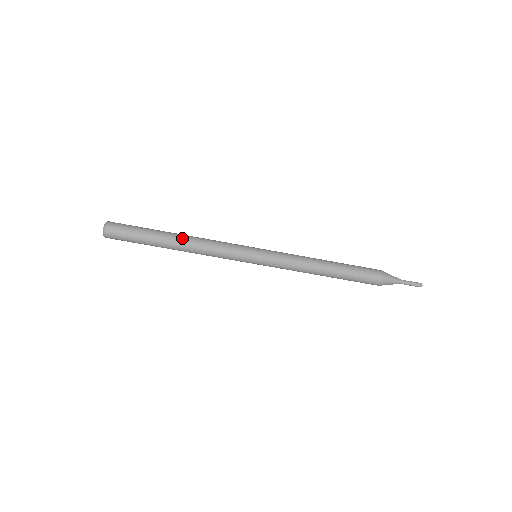
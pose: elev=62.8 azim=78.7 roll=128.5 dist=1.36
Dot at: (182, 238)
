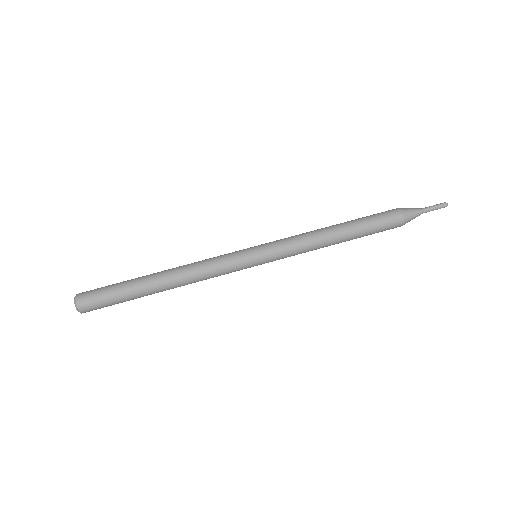
Dot at: (166, 270)
